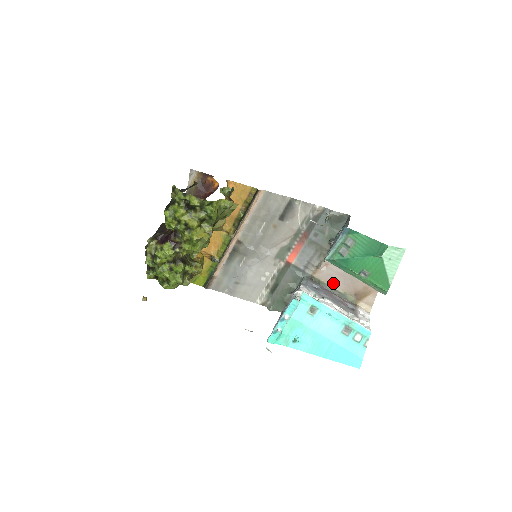
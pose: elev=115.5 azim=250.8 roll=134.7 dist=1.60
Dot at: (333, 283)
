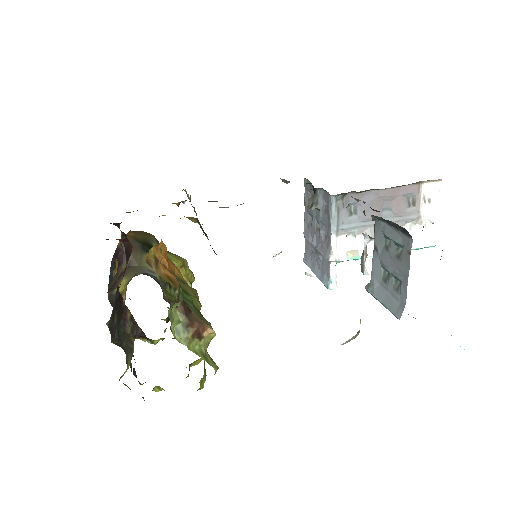
Dot at: occluded
